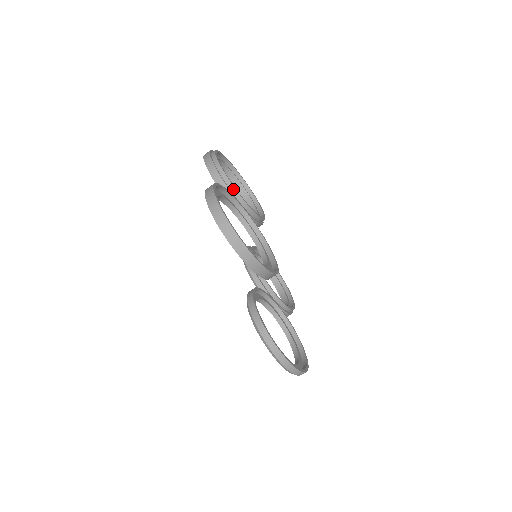
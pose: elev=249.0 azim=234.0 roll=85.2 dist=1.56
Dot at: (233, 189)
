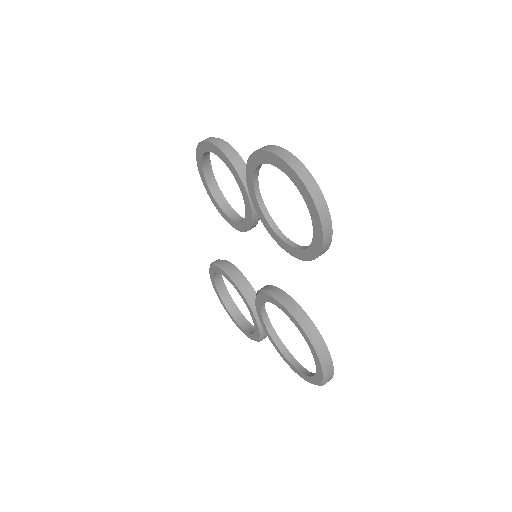
Dot at: occluded
